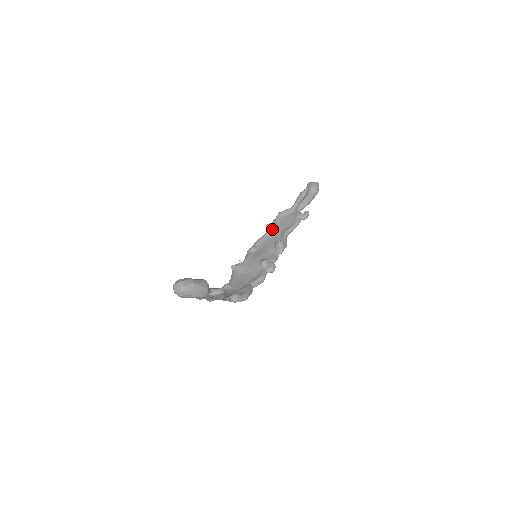
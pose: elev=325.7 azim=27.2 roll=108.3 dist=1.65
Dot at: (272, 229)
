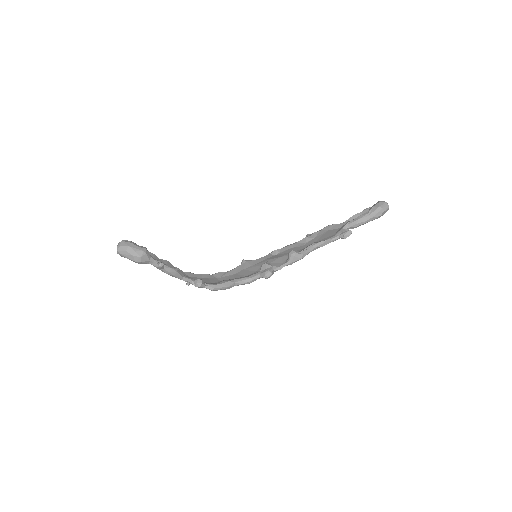
Dot at: (306, 239)
